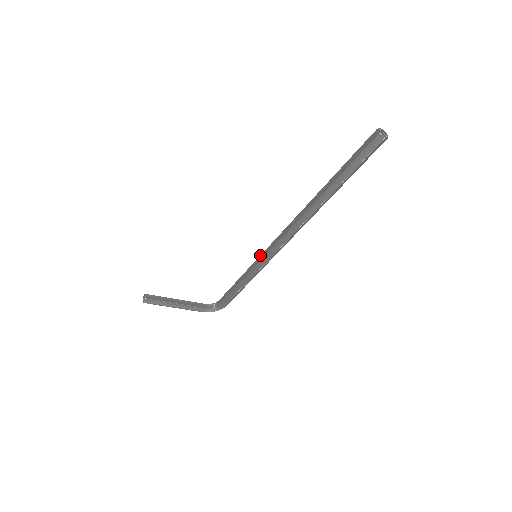
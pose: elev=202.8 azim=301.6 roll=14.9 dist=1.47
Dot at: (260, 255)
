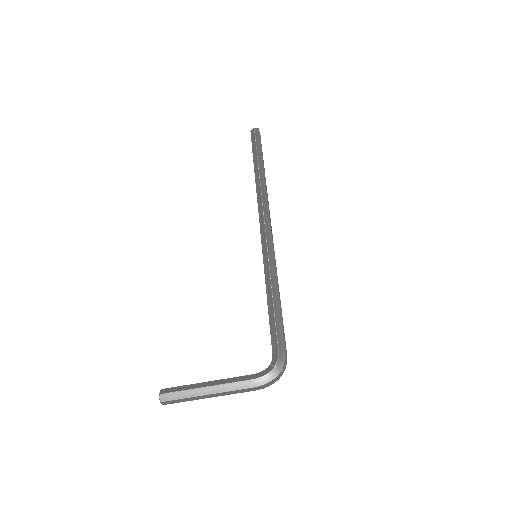
Dot at: occluded
